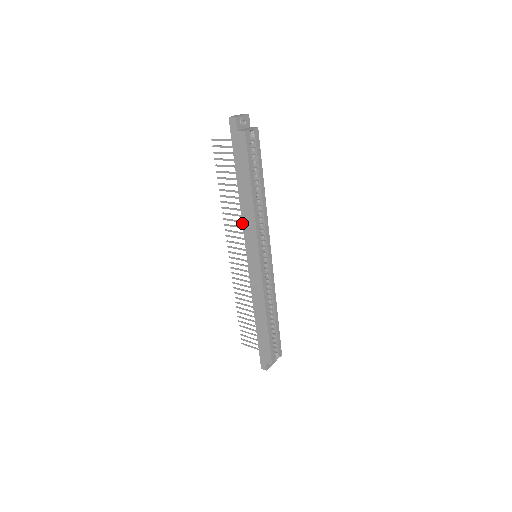
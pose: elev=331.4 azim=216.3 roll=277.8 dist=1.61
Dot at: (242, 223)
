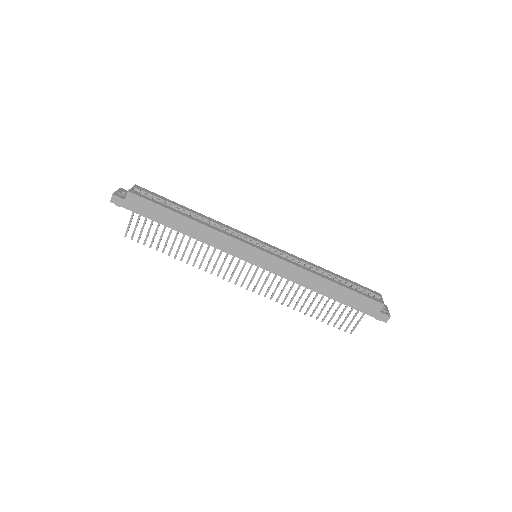
Dot at: occluded
